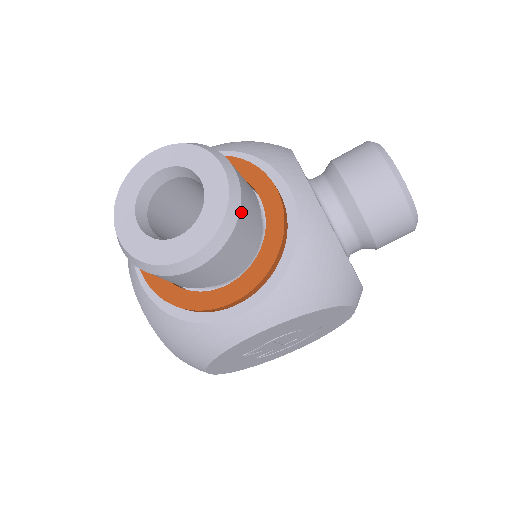
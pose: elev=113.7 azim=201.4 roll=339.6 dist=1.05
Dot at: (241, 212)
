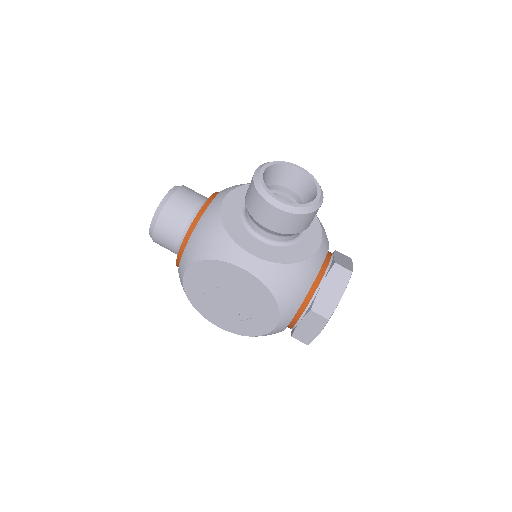
Dot at: (166, 206)
